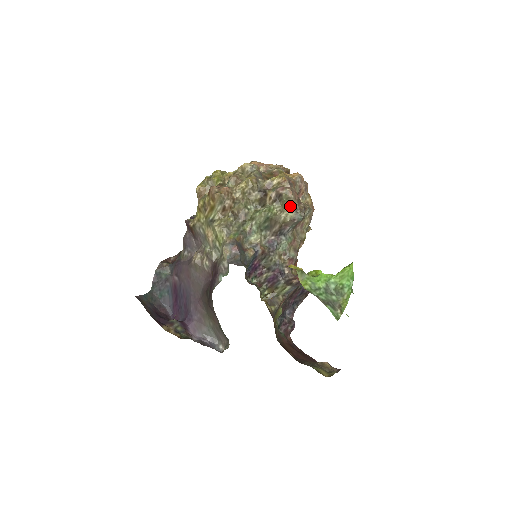
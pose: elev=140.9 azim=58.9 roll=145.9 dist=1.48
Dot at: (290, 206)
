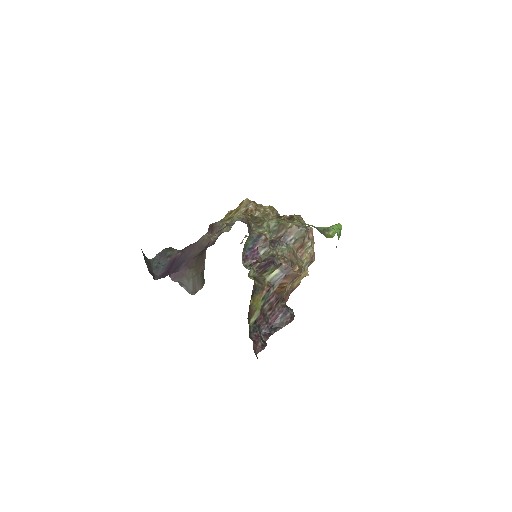
Dot at: occluded
